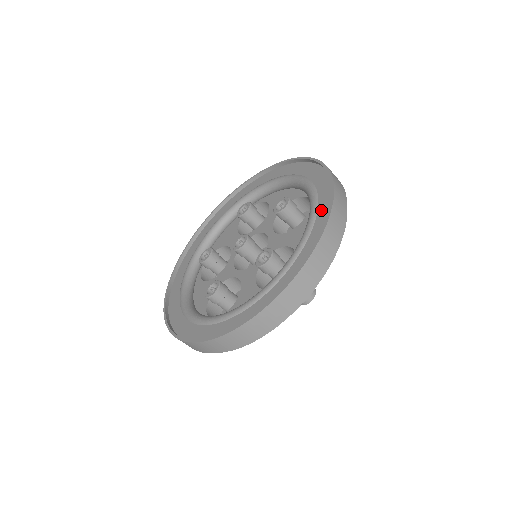
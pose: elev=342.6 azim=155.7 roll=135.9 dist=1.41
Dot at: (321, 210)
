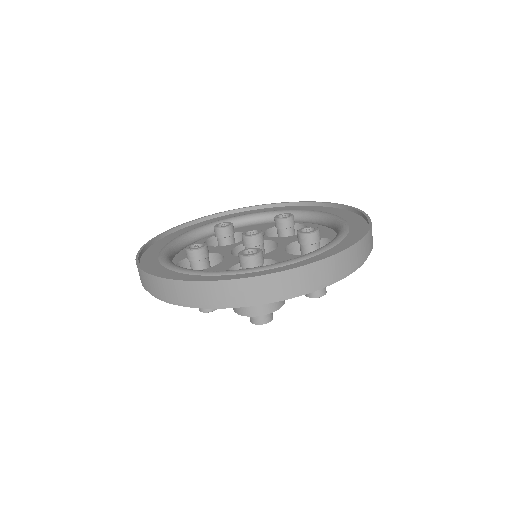
Dot at: (339, 213)
